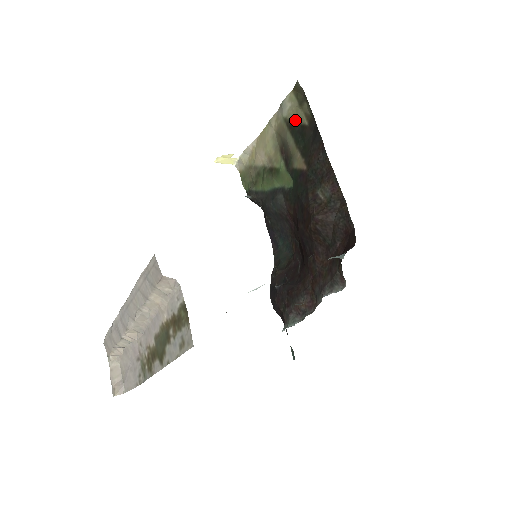
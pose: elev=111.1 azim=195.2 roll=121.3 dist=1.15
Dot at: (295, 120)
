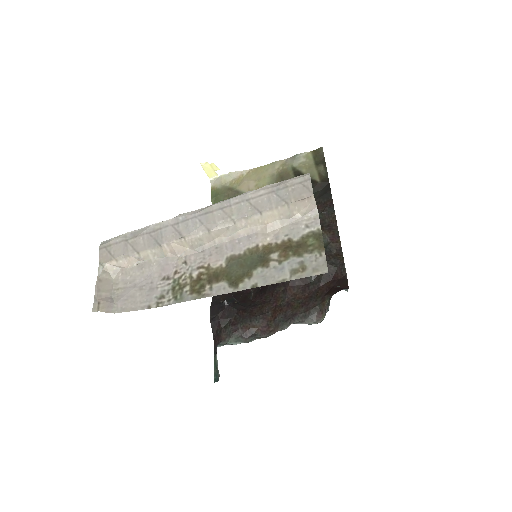
Dot at: (306, 173)
